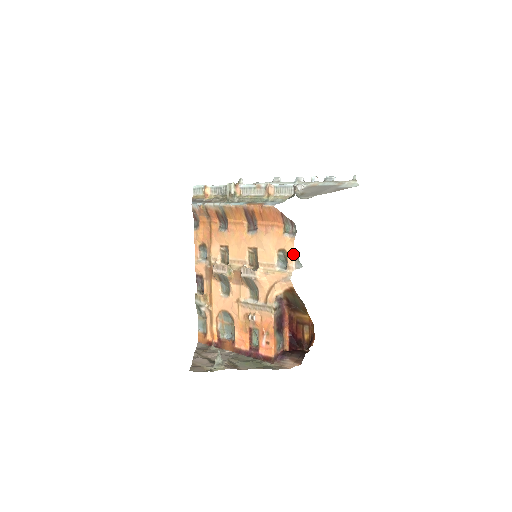
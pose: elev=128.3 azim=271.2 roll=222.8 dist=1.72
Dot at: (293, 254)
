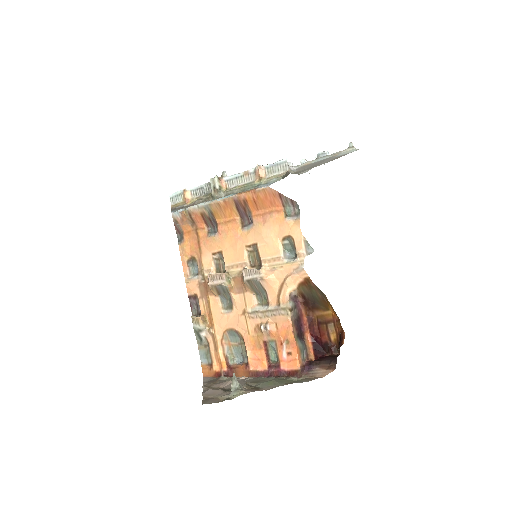
Dot at: (301, 238)
